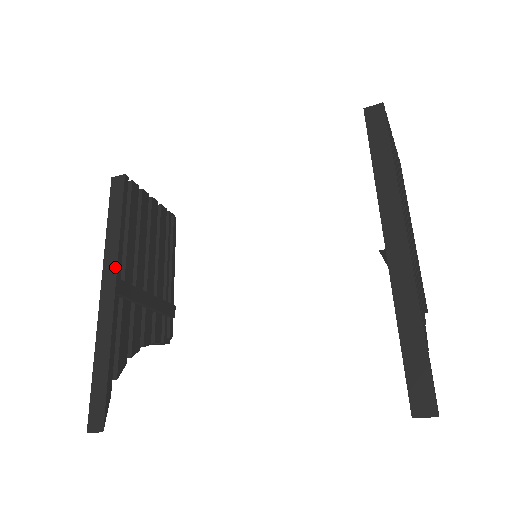
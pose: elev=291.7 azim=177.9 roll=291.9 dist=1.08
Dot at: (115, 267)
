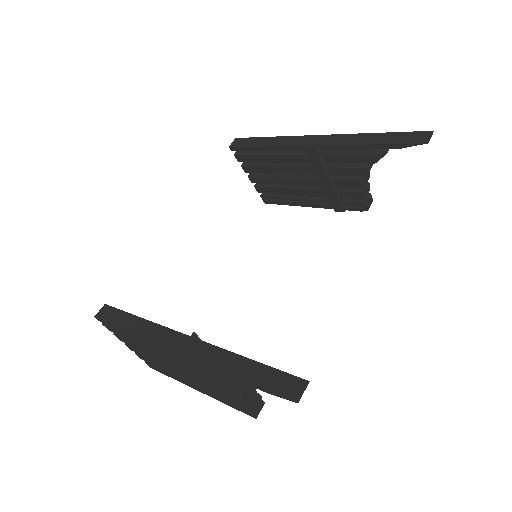
Dot at: (168, 330)
